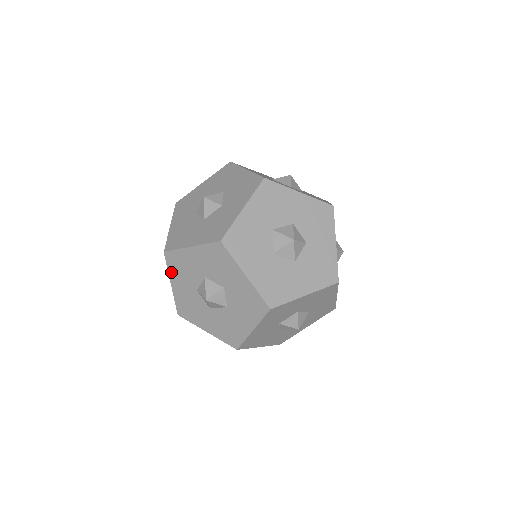
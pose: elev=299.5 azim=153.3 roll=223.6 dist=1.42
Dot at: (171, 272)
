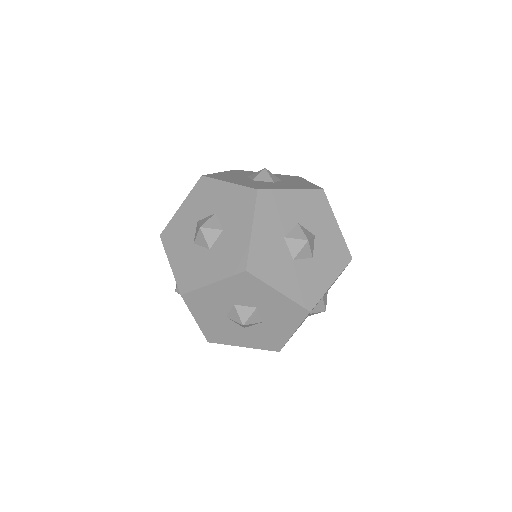
Dot at: (193, 310)
